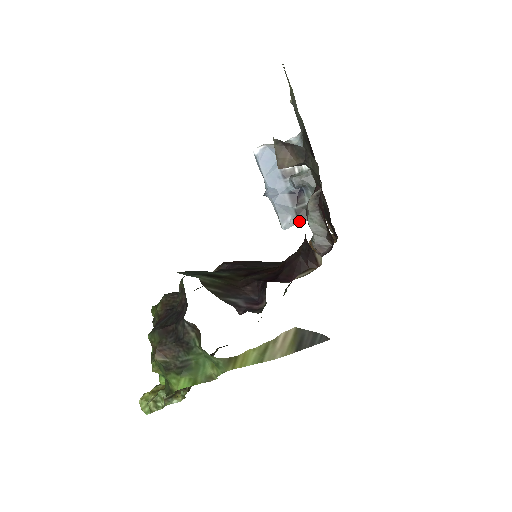
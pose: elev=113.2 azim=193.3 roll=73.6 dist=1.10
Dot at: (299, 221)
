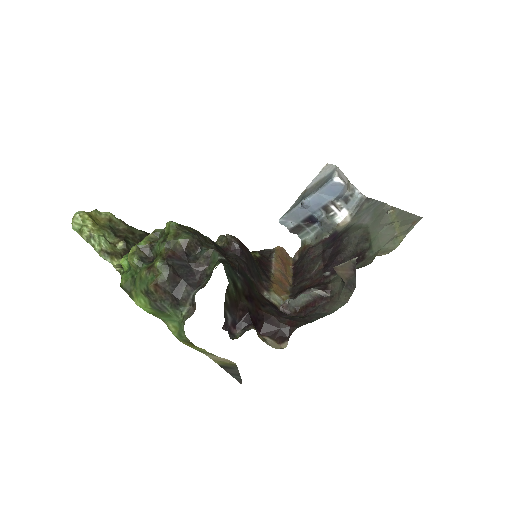
Dot at: (291, 229)
